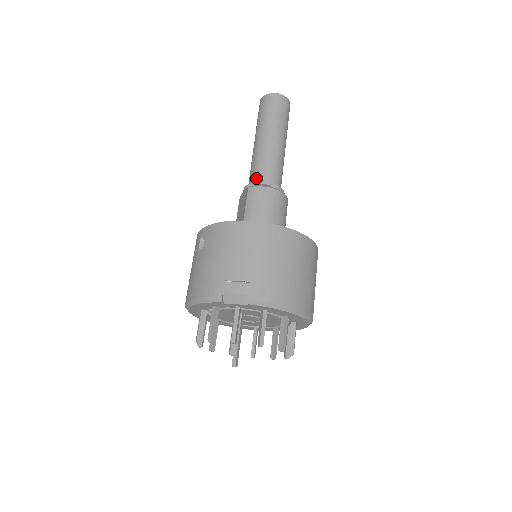
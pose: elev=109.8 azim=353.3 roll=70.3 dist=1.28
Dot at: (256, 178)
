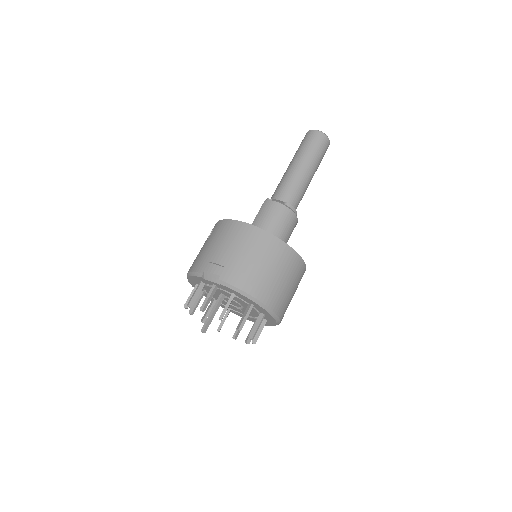
Dot at: (275, 194)
